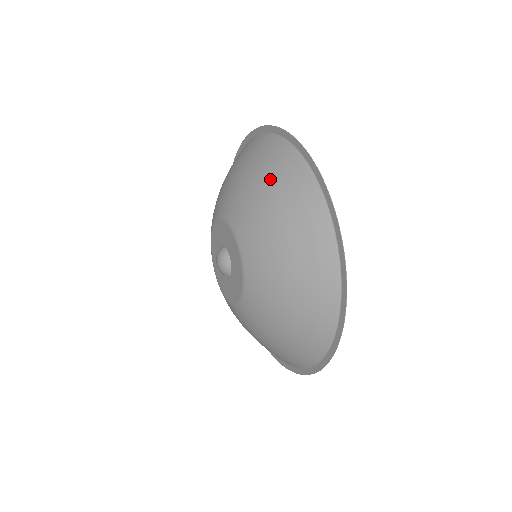
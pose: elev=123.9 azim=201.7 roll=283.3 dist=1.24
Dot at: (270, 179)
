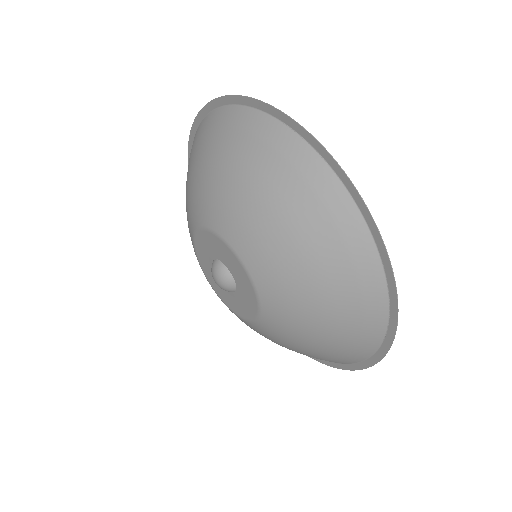
Dot at: (312, 236)
